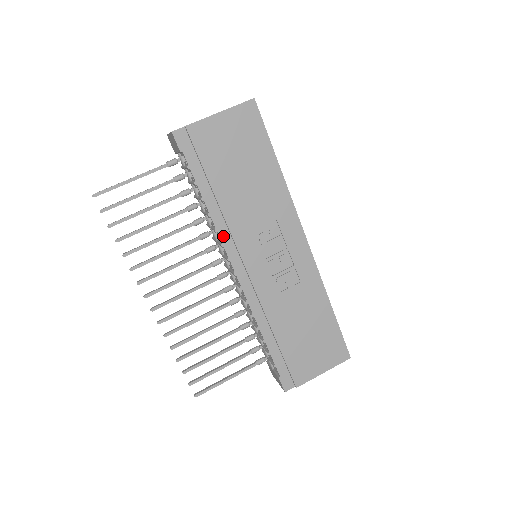
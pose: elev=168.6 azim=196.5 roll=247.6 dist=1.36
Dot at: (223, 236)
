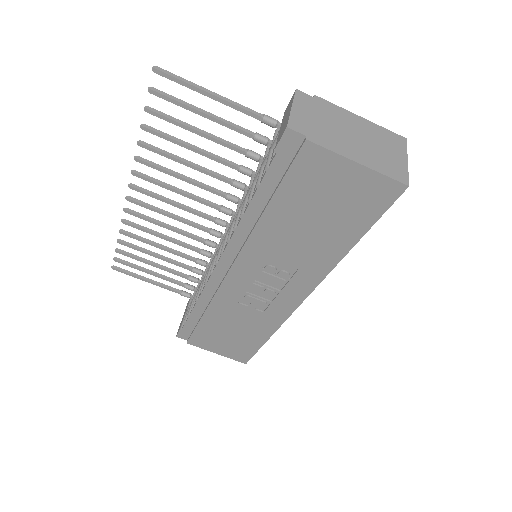
Dot at: (236, 237)
